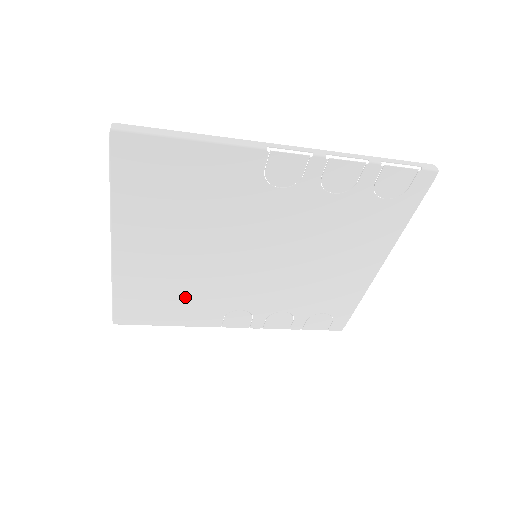
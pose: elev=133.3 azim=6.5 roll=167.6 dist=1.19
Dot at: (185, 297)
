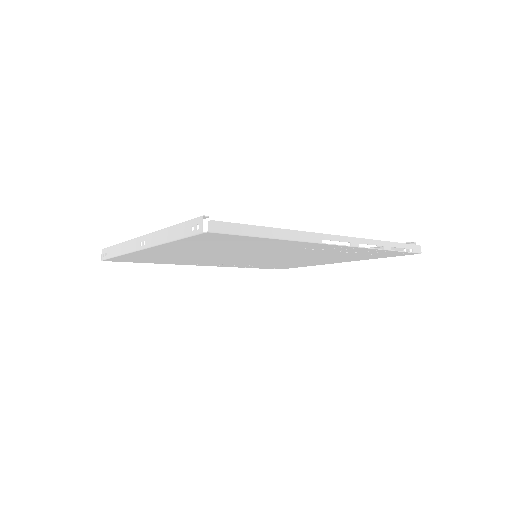
Dot at: (179, 260)
